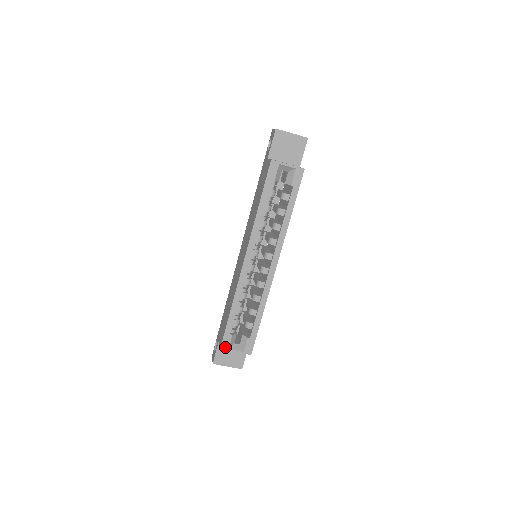
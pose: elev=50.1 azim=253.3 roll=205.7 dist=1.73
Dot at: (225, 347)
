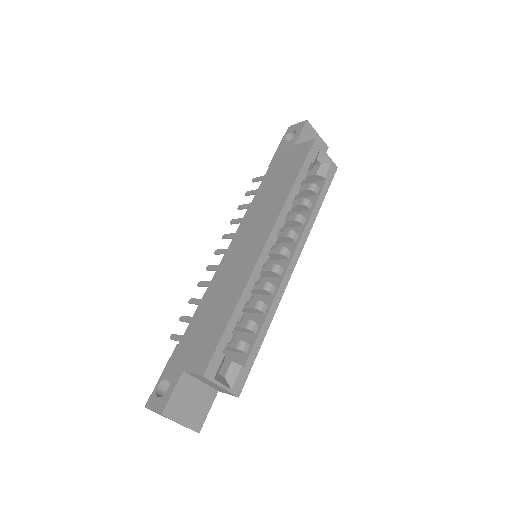
Dot at: (210, 374)
